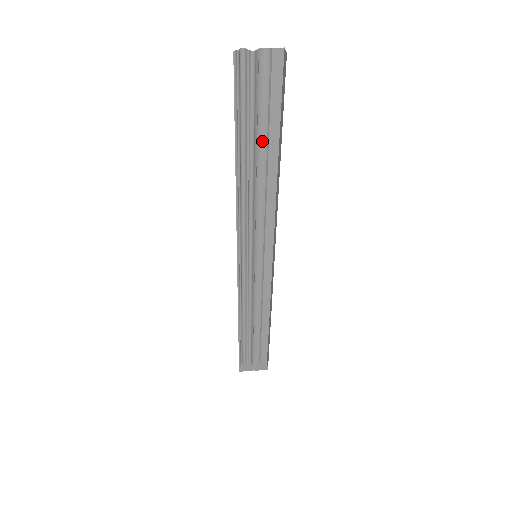
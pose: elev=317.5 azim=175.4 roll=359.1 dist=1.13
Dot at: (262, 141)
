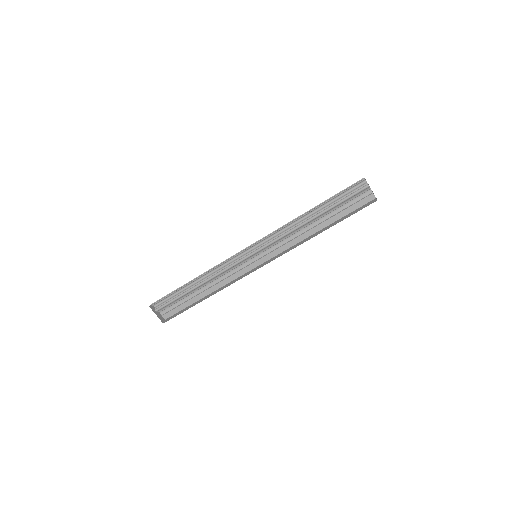
Dot at: (327, 216)
